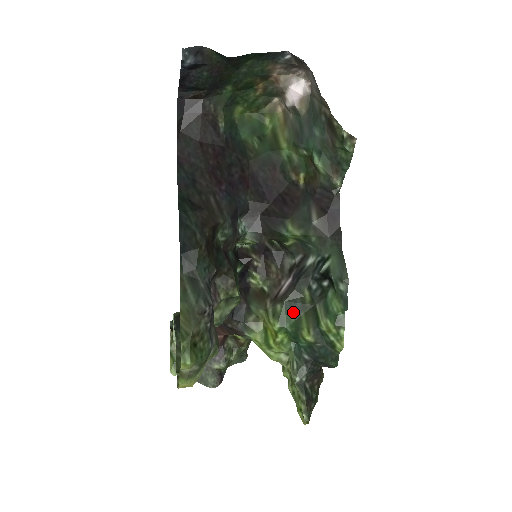
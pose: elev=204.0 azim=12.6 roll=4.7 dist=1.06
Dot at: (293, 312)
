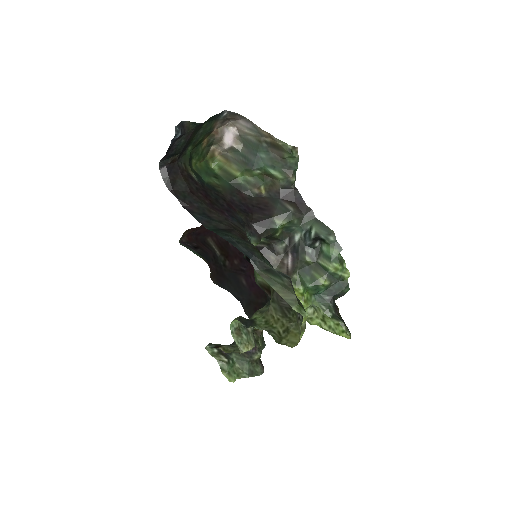
Dot at: (306, 274)
